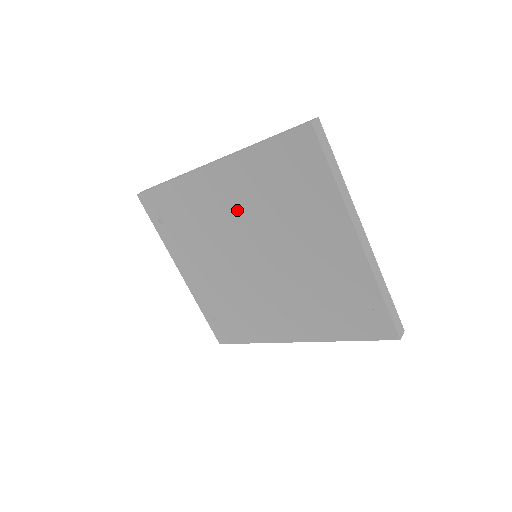
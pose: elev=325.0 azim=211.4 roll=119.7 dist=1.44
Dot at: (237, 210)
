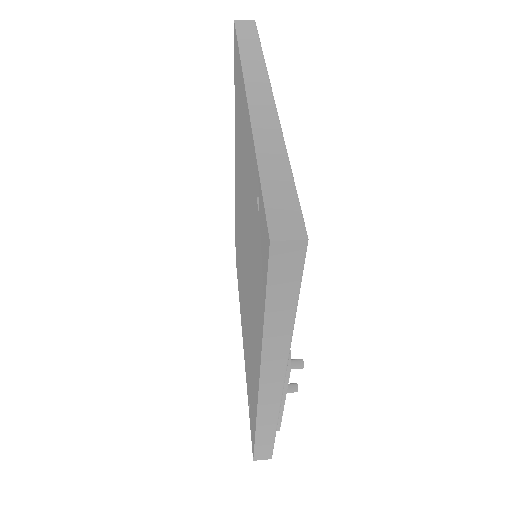
Dot at: occluded
